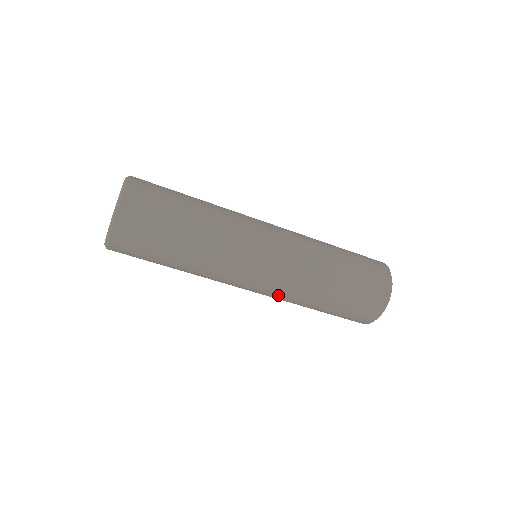
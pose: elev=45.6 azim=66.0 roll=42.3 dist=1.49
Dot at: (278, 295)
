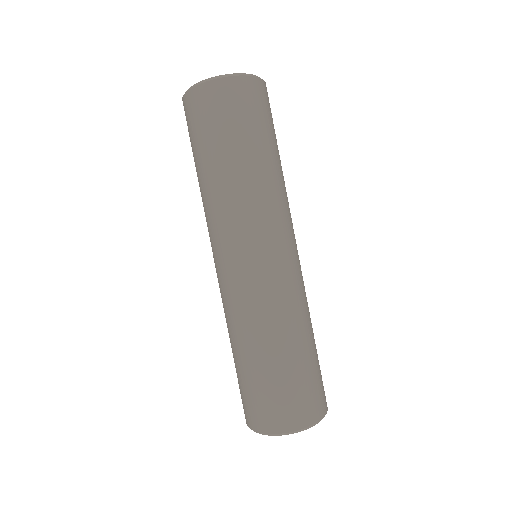
Dot at: (280, 290)
